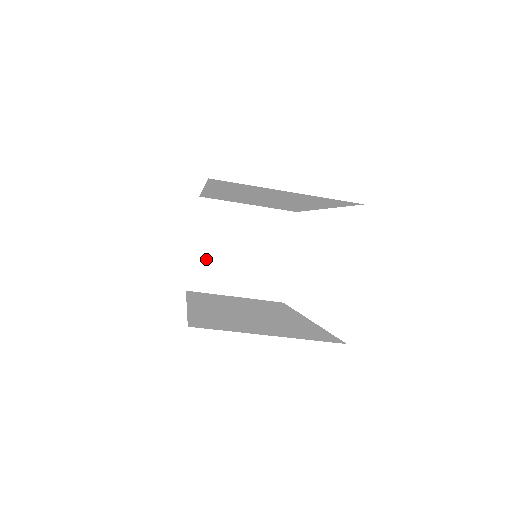
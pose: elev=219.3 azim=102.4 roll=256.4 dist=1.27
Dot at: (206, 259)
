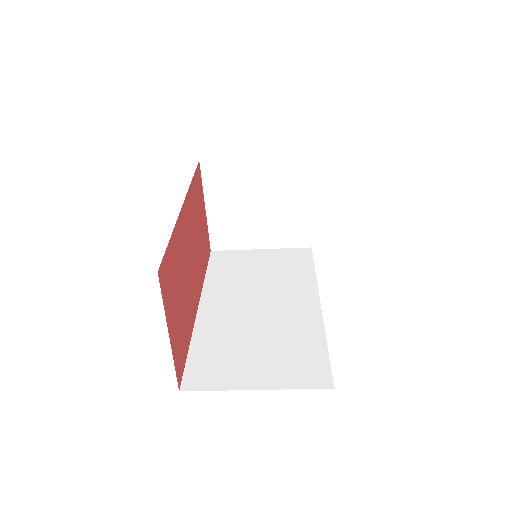
Dot at: (223, 220)
